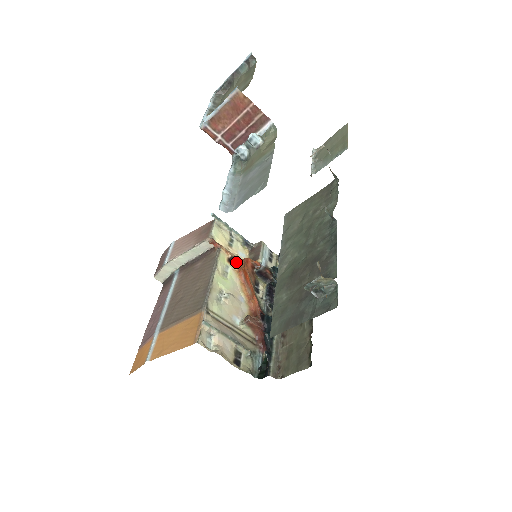
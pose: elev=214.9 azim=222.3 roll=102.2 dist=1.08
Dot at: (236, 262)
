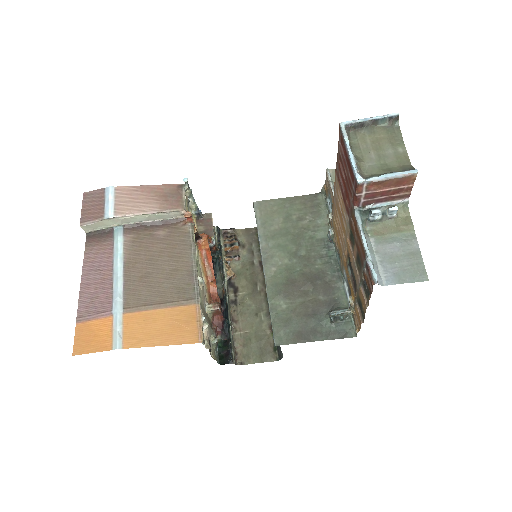
Dot at: (197, 237)
